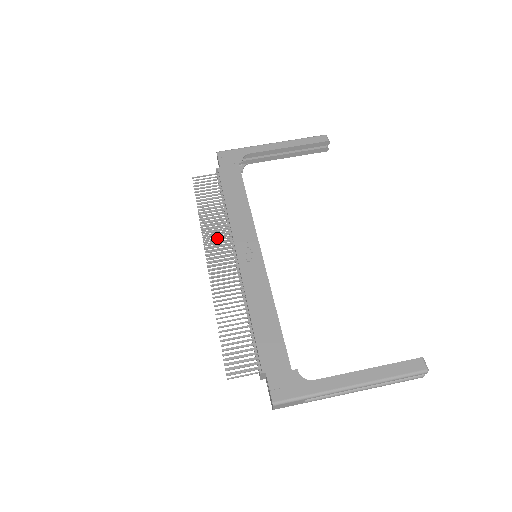
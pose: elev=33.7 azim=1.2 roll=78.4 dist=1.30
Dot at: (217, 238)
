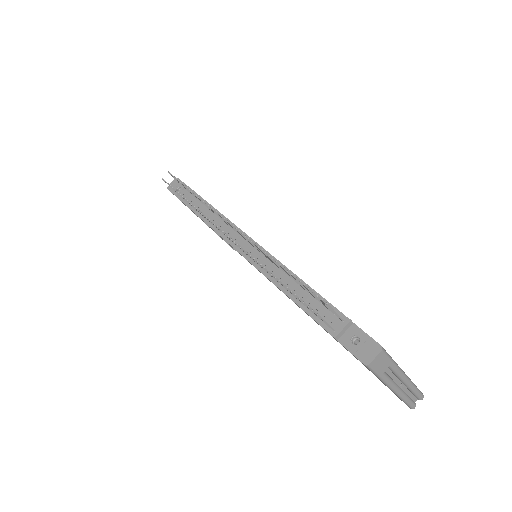
Dot at: occluded
